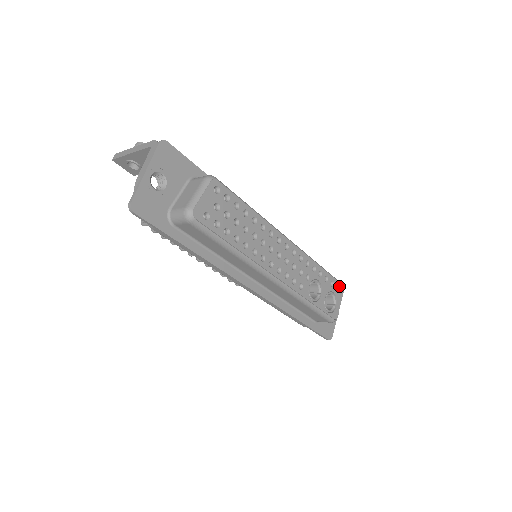
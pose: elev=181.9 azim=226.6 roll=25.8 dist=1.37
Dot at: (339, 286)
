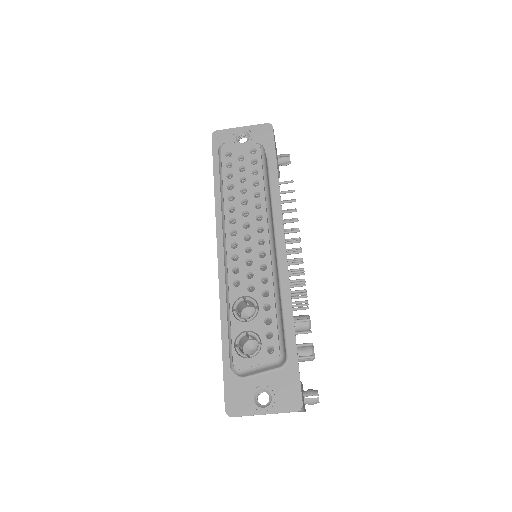
Dot at: (275, 351)
